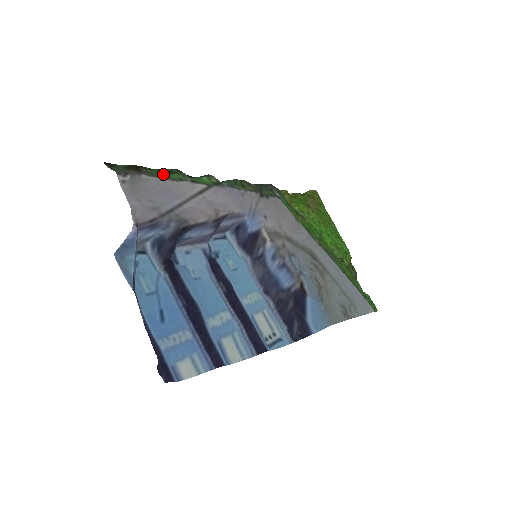
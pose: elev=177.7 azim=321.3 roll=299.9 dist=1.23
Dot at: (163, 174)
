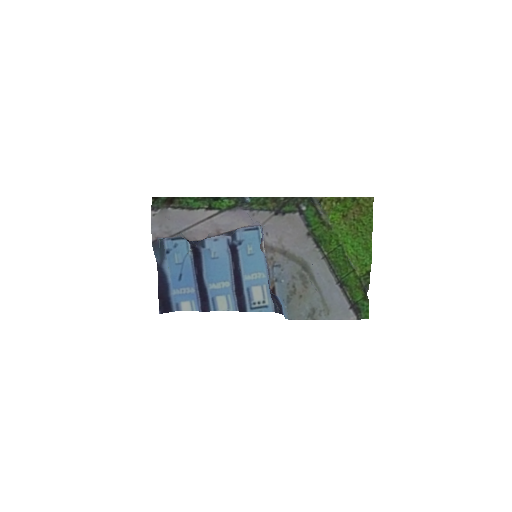
Dot at: (190, 202)
